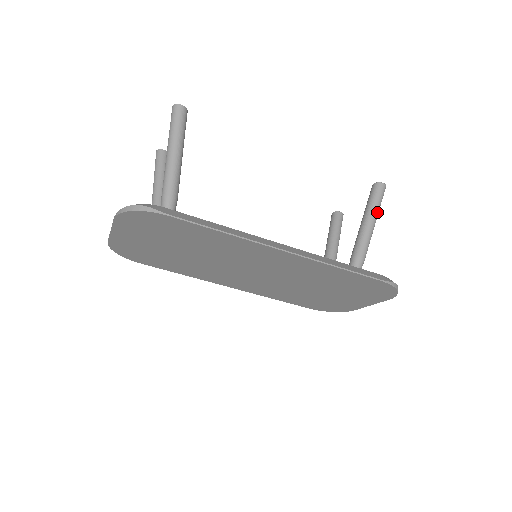
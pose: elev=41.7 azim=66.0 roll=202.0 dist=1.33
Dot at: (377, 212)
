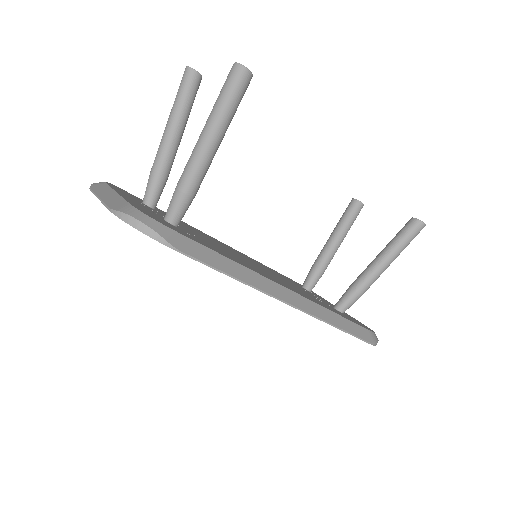
Dot at: occluded
